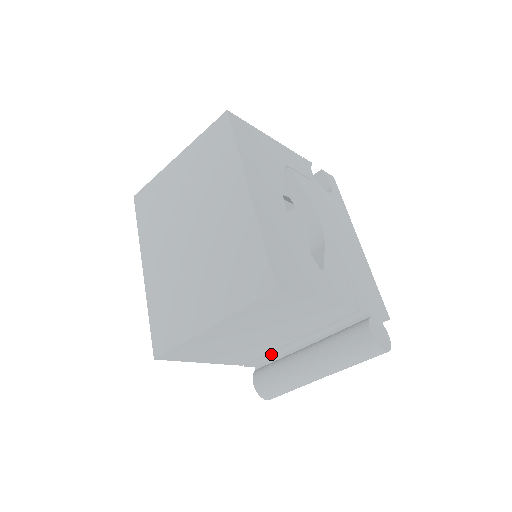
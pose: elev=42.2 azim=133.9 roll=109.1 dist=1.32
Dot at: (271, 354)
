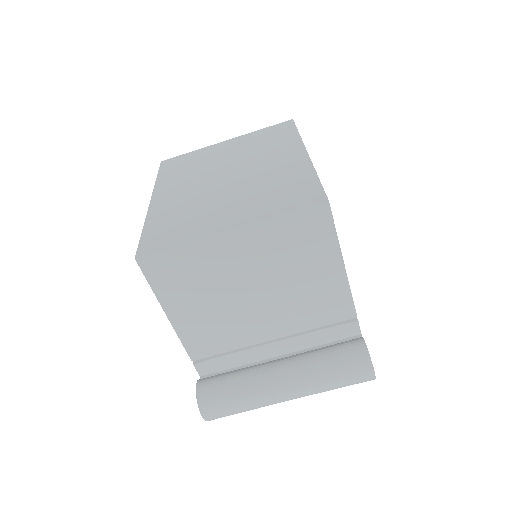
Dot at: (234, 355)
